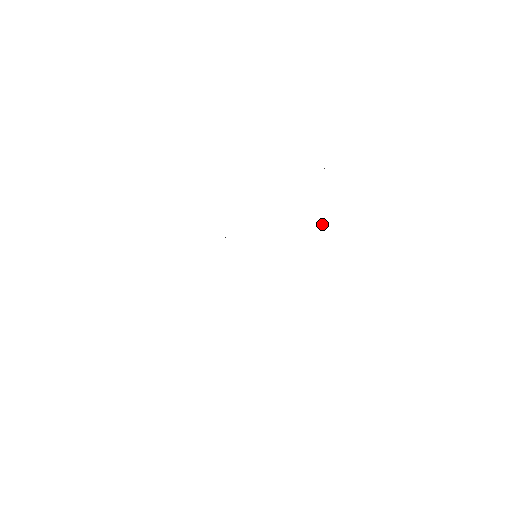
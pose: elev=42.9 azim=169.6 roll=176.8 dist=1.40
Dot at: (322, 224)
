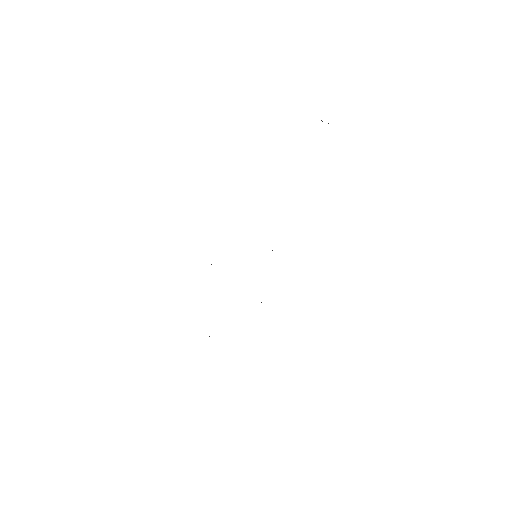
Dot at: occluded
